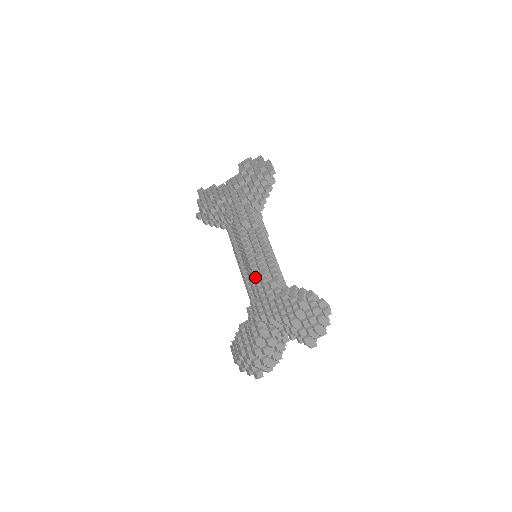
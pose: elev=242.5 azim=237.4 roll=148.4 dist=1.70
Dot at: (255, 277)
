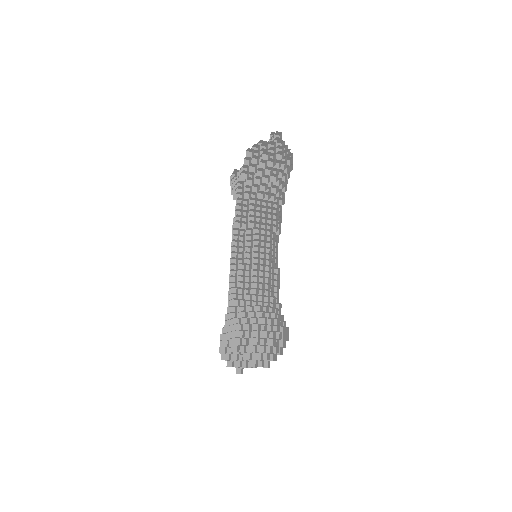
Dot at: (233, 288)
